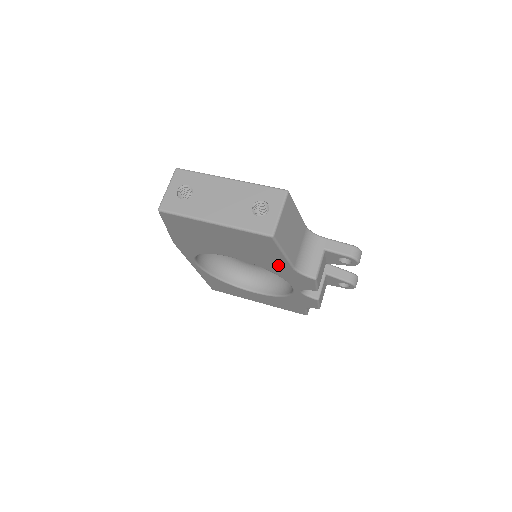
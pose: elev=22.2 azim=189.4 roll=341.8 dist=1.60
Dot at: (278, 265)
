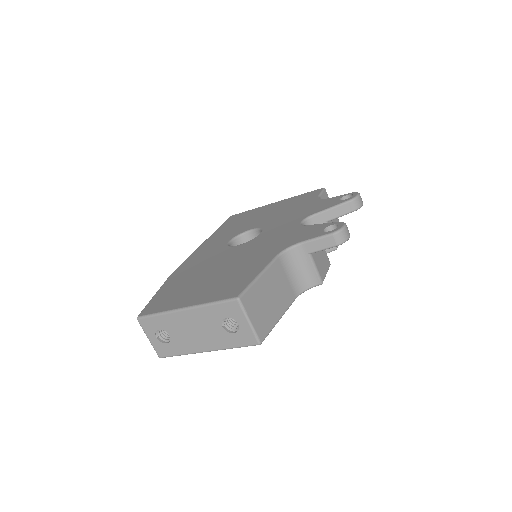
Dot at: occluded
